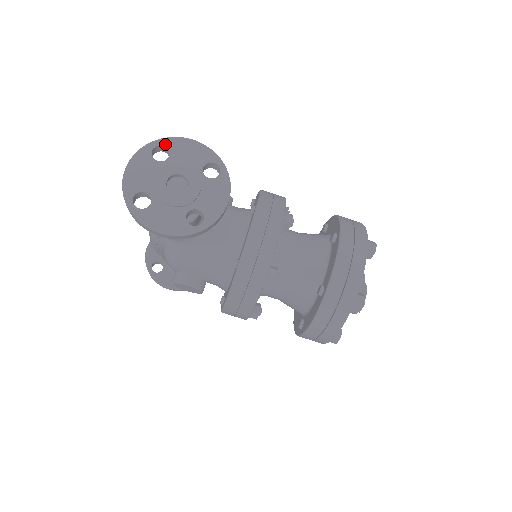
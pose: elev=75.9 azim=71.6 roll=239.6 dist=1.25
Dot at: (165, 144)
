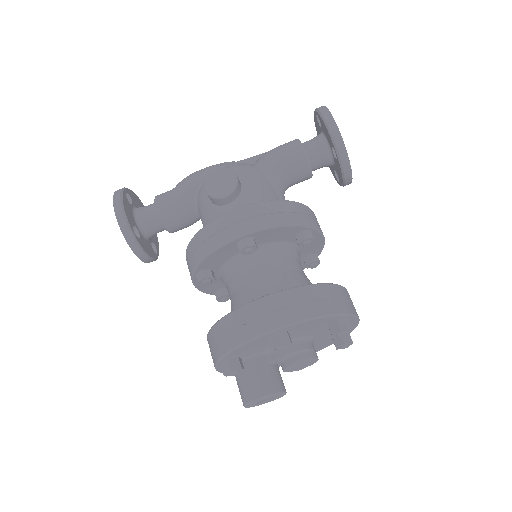
Dot at: occluded
